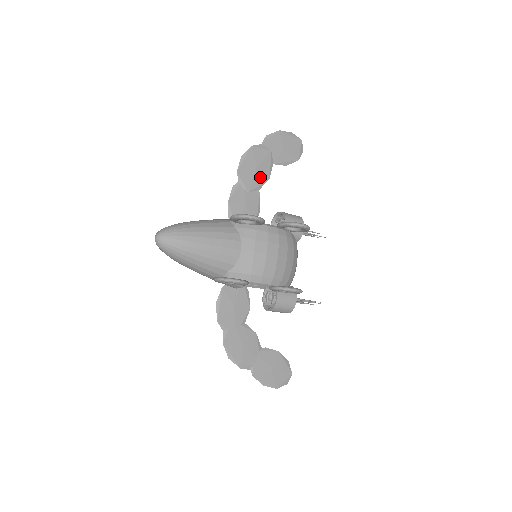
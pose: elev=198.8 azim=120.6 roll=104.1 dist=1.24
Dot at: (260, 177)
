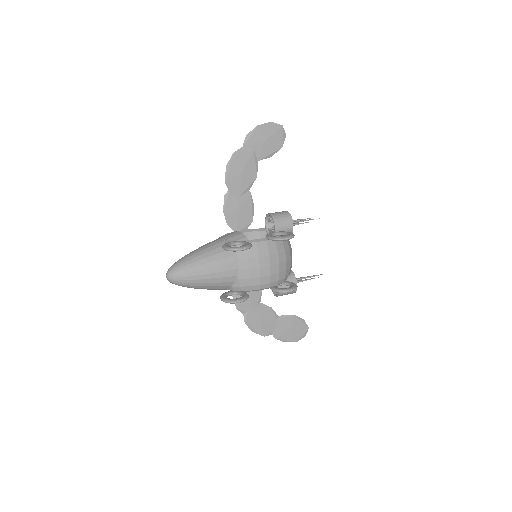
Dot at: (248, 179)
